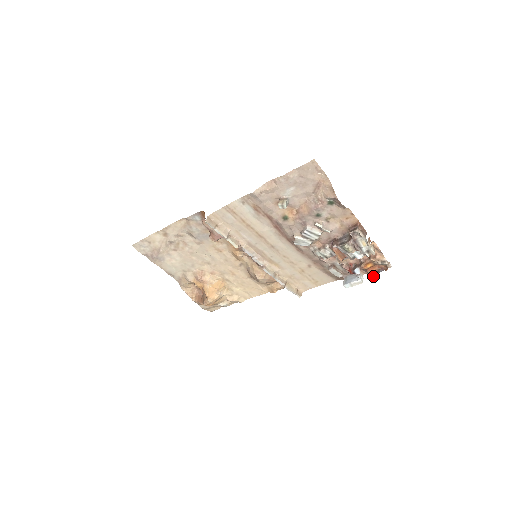
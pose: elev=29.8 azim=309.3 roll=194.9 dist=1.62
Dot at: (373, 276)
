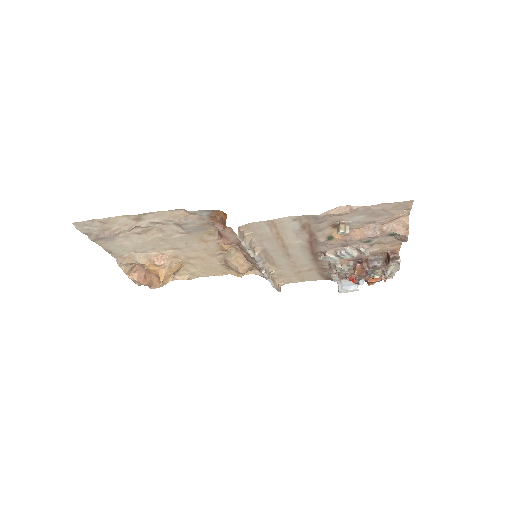
Dot at: occluded
